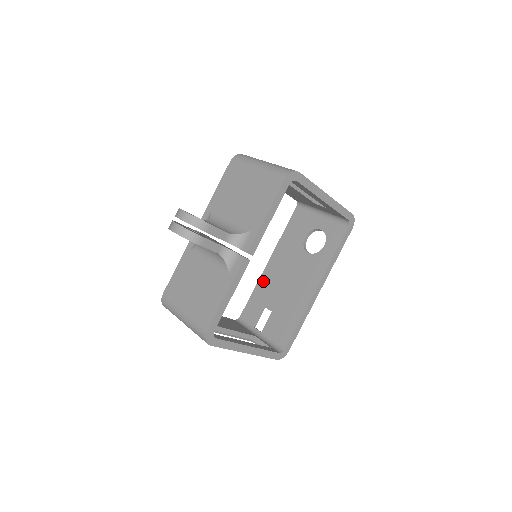
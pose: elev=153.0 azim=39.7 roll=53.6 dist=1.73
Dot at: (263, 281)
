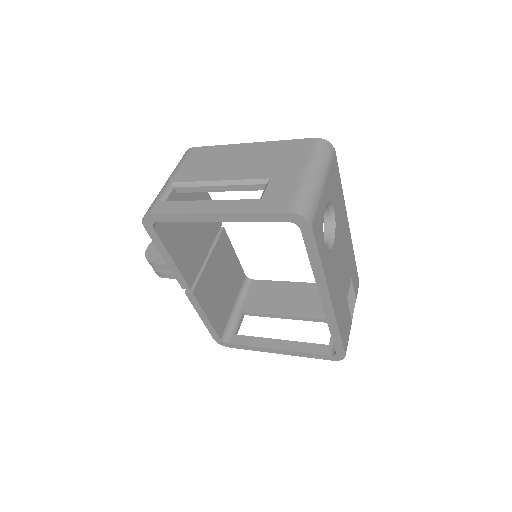
Dot at: occluded
